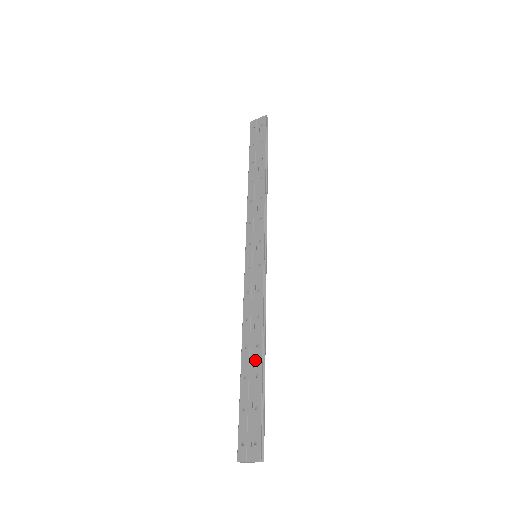
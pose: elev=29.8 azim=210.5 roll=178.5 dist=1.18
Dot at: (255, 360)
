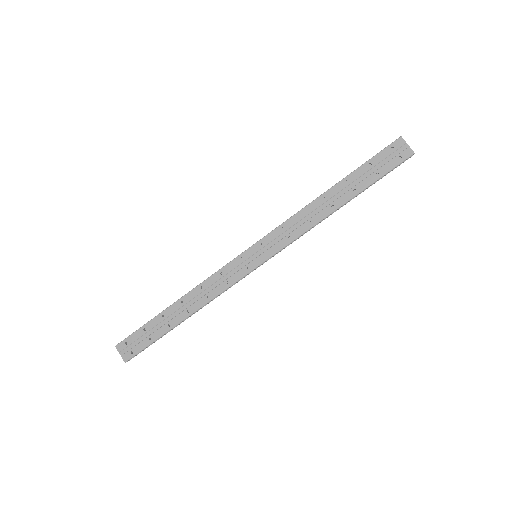
Dot at: (178, 316)
